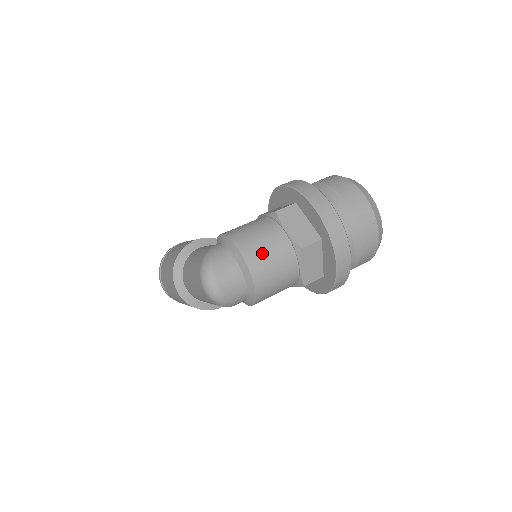
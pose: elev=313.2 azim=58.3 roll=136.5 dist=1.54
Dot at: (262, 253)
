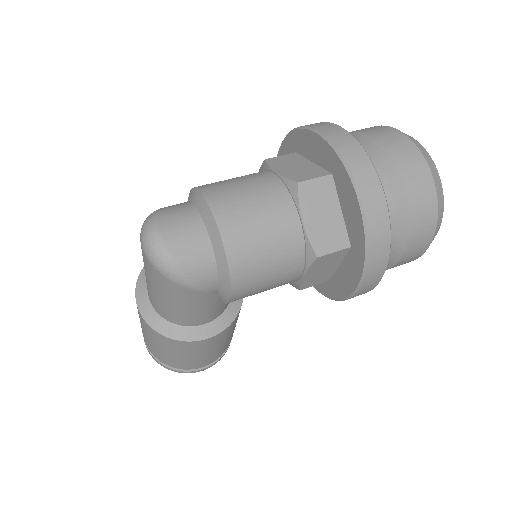
Dot at: (235, 192)
